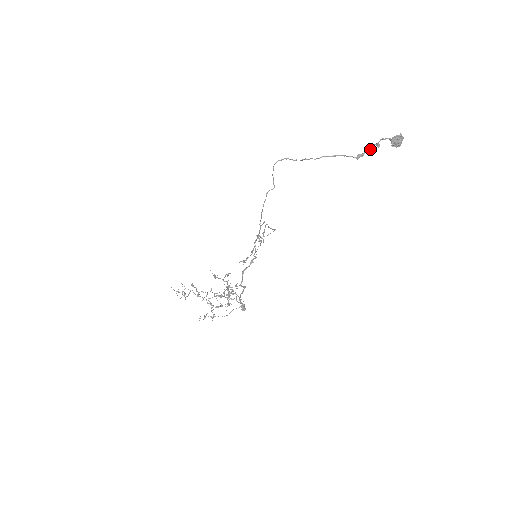
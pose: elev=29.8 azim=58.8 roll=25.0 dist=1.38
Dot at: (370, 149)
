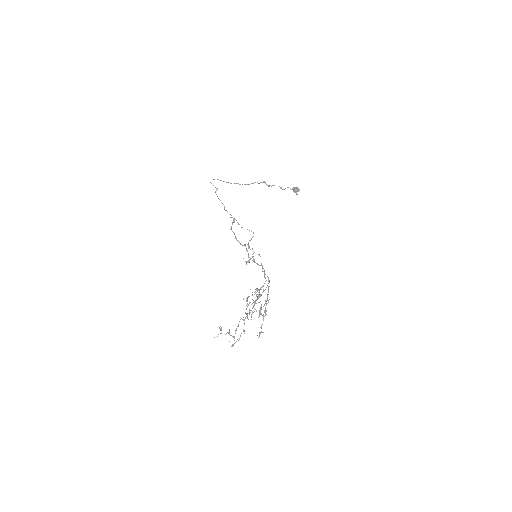
Dot at: (274, 185)
